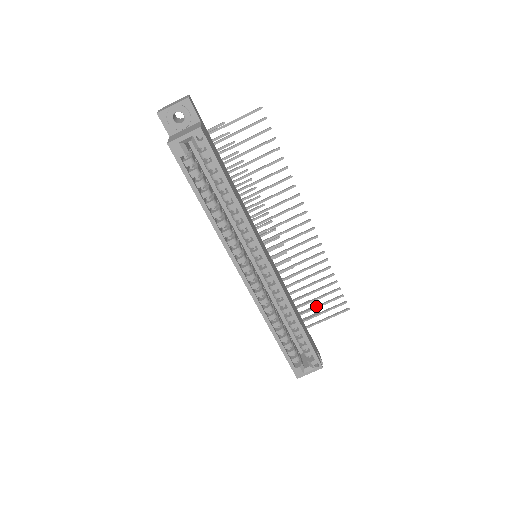
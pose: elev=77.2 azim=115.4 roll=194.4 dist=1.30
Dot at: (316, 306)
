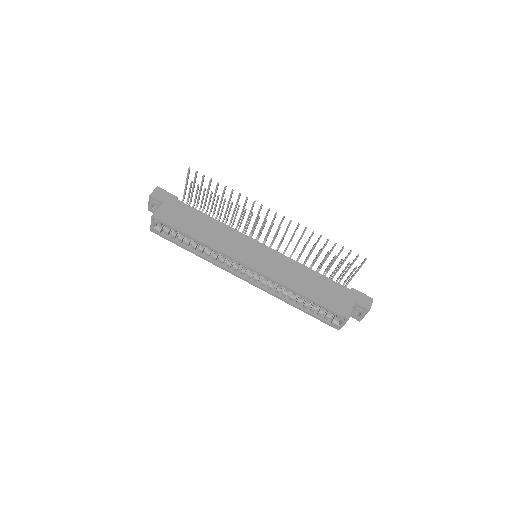
Dot at: (339, 266)
